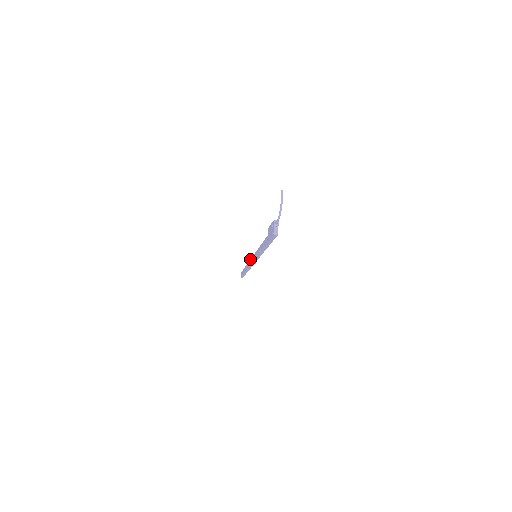
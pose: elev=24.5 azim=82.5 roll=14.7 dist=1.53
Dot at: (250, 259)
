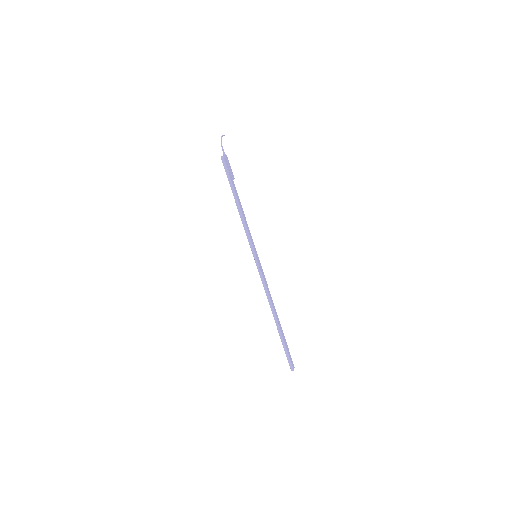
Dot at: occluded
